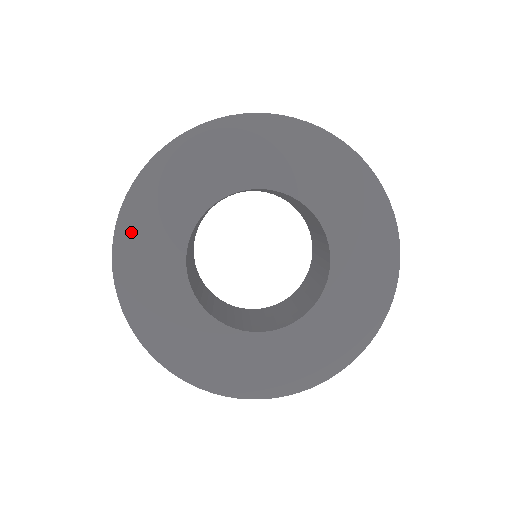
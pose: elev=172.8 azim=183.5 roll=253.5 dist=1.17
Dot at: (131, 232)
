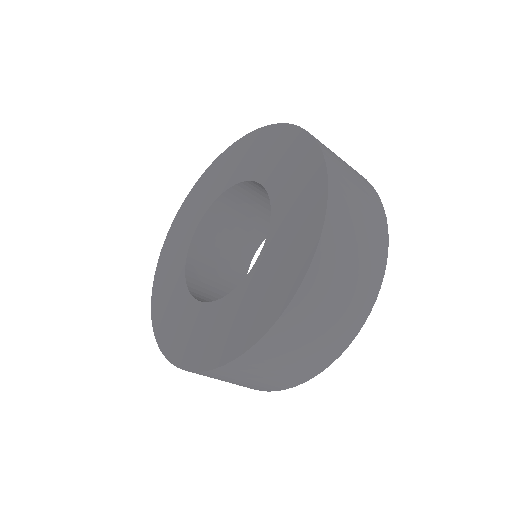
Dot at: (158, 302)
